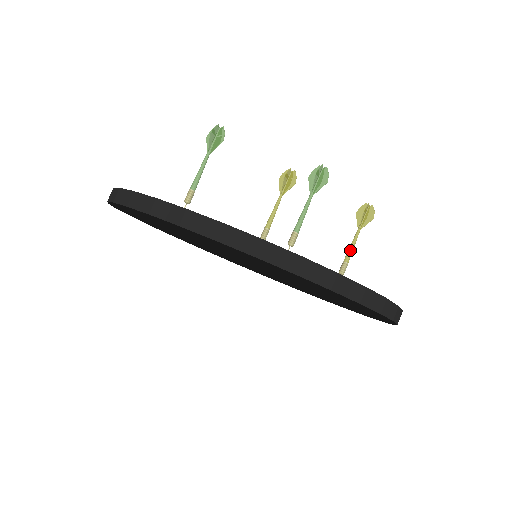
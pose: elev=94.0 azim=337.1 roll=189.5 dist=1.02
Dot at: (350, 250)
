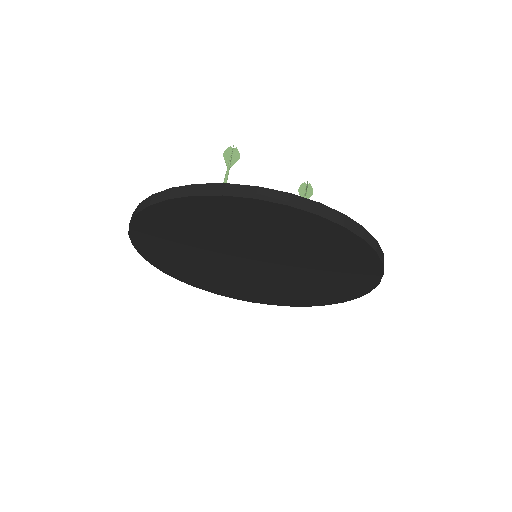
Dot at: occluded
